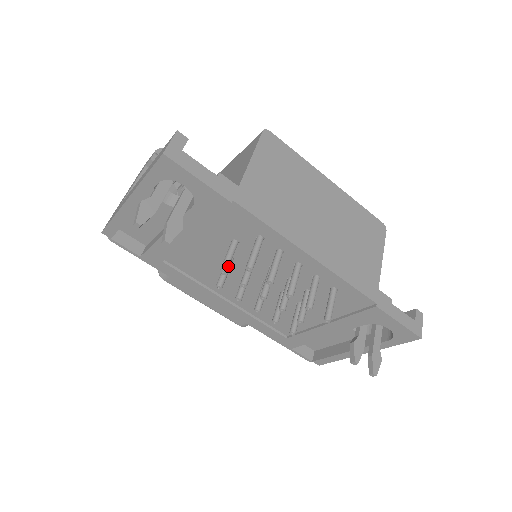
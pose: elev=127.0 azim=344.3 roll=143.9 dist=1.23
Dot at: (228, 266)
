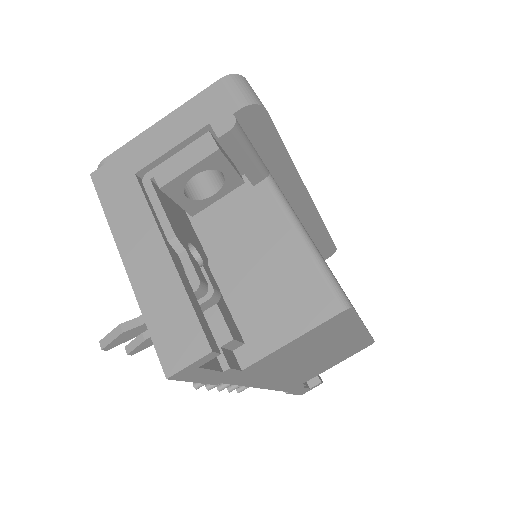
Dot at: occluded
